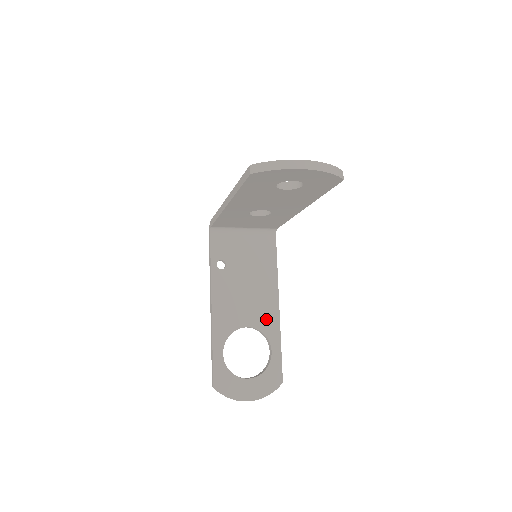
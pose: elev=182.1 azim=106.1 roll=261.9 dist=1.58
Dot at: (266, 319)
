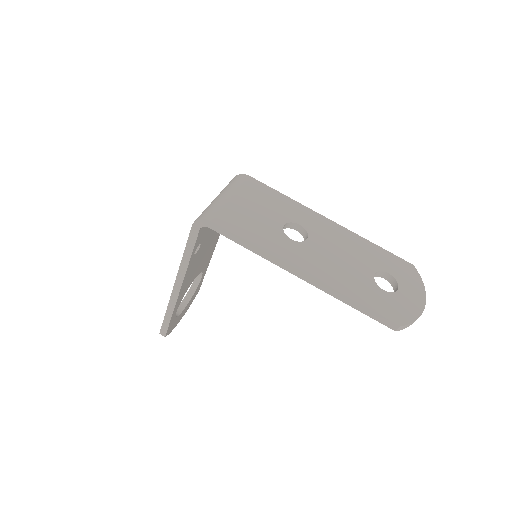
Dot at: occluded
